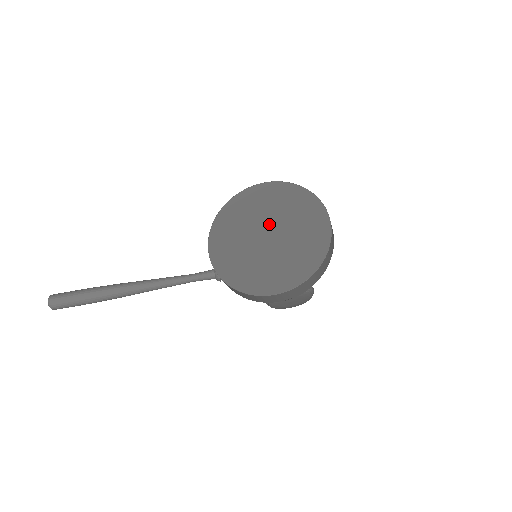
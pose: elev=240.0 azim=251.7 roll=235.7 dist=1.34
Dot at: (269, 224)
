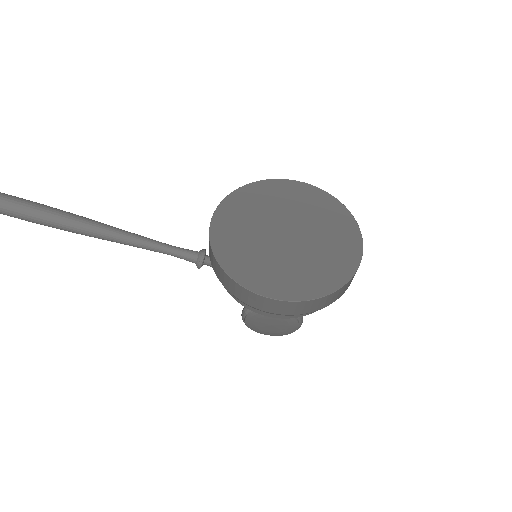
Dot at: (292, 223)
